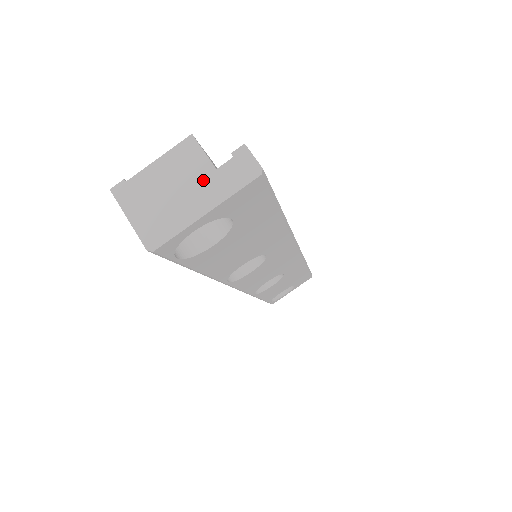
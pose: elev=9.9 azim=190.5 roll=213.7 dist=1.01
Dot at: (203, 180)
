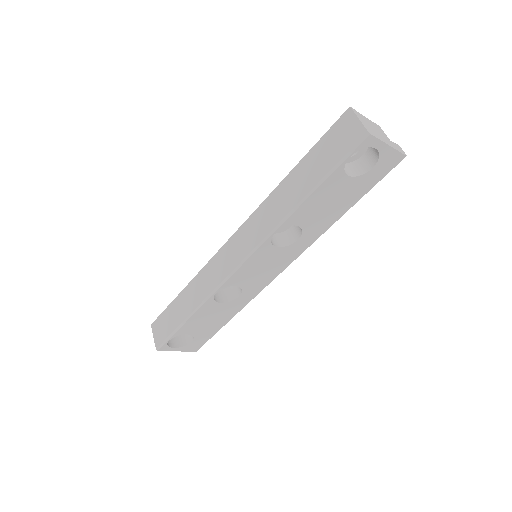
Dot at: (386, 138)
